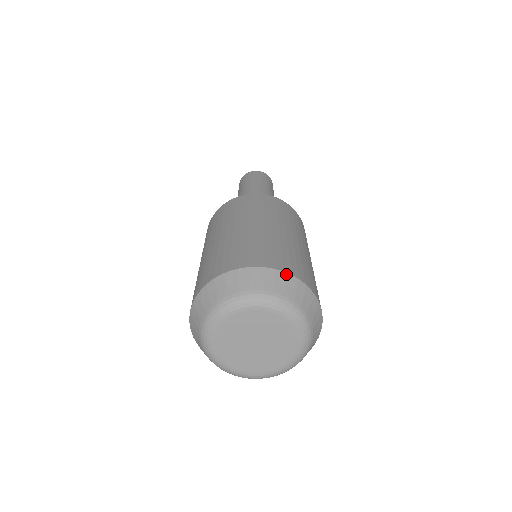
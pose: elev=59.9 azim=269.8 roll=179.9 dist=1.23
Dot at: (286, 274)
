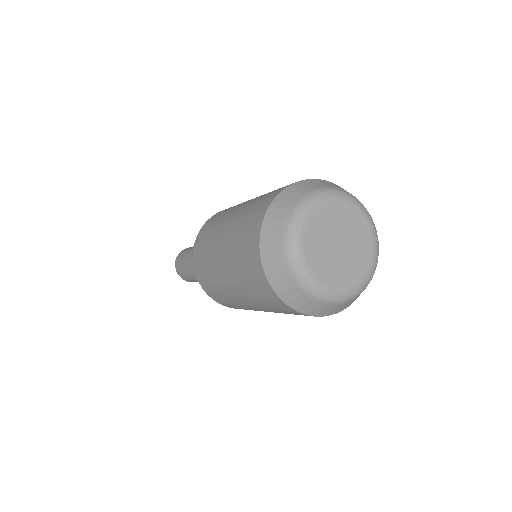
Dot at: (293, 185)
